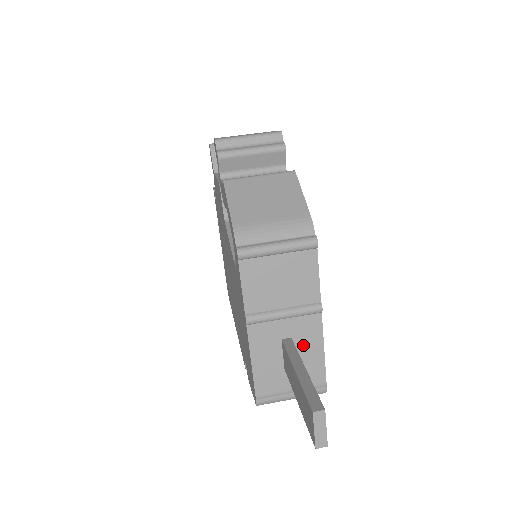
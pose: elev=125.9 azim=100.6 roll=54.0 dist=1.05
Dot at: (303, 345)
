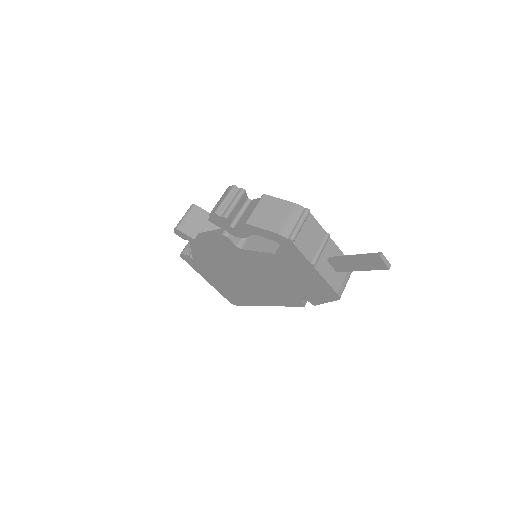
Dot at: occluded
